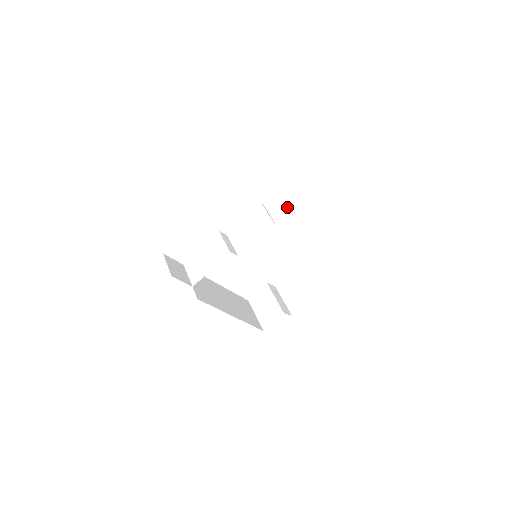
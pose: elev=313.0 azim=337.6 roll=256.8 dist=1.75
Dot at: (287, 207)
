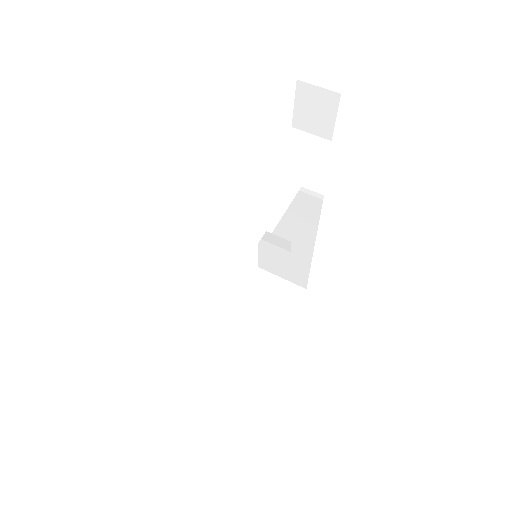
Dot at: (308, 169)
